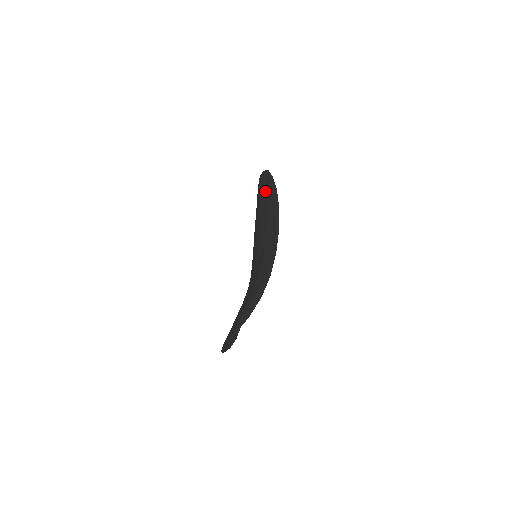
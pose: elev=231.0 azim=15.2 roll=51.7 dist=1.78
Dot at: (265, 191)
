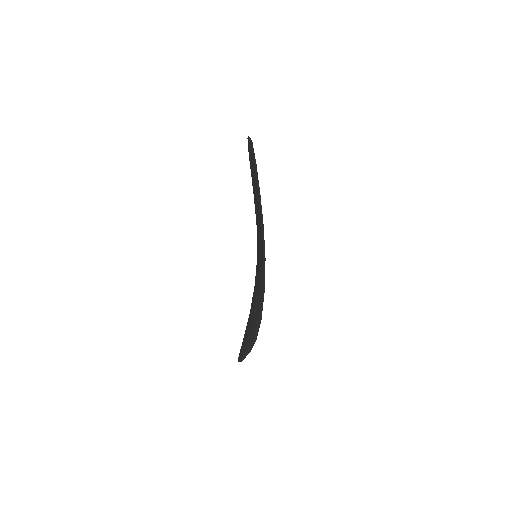
Dot at: (253, 177)
